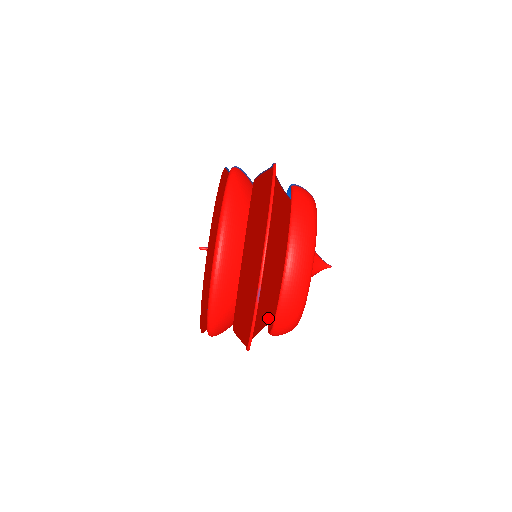
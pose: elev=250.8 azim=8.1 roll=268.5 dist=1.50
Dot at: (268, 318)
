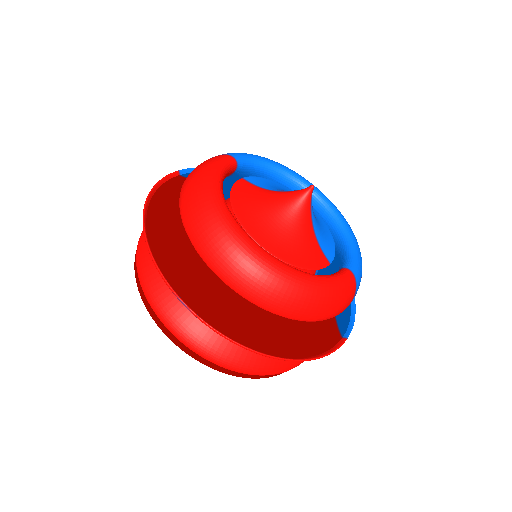
Dot at: occluded
